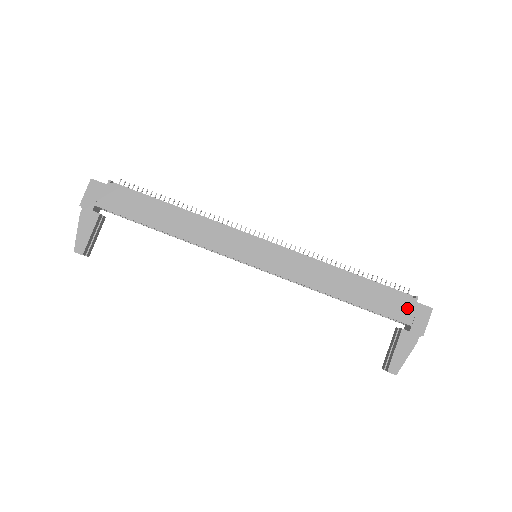
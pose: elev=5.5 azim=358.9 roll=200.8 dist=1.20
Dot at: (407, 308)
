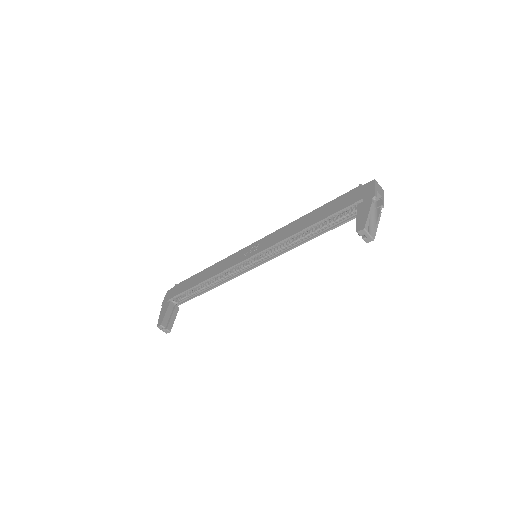
Dot at: (356, 194)
